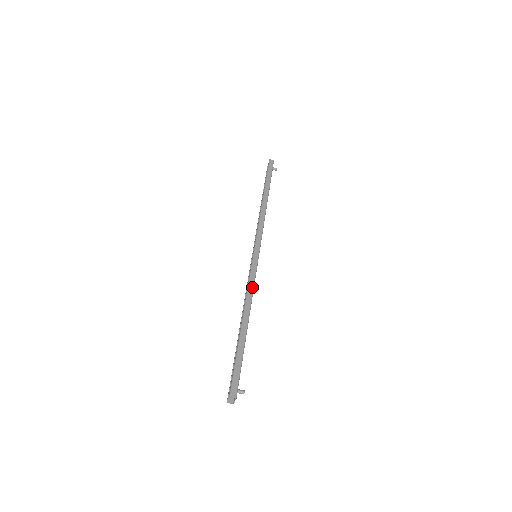
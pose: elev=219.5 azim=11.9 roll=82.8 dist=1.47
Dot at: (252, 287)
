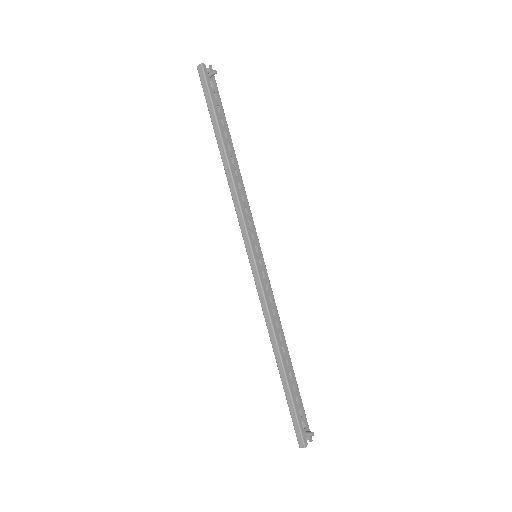
Dot at: (266, 313)
